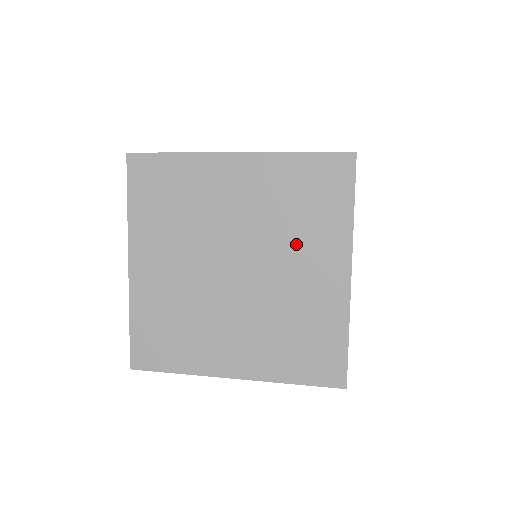
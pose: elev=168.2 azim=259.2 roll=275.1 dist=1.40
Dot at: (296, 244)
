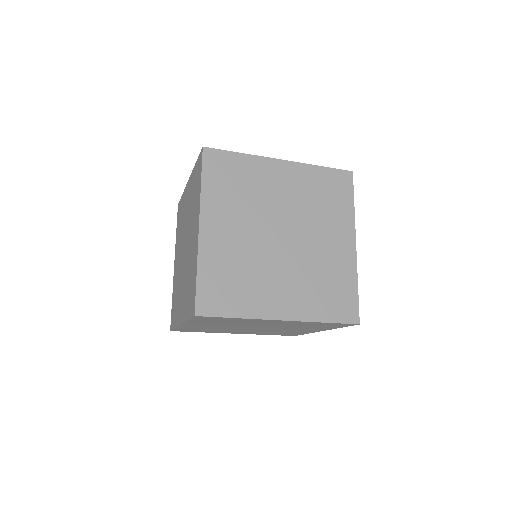
Dot at: (322, 222)
